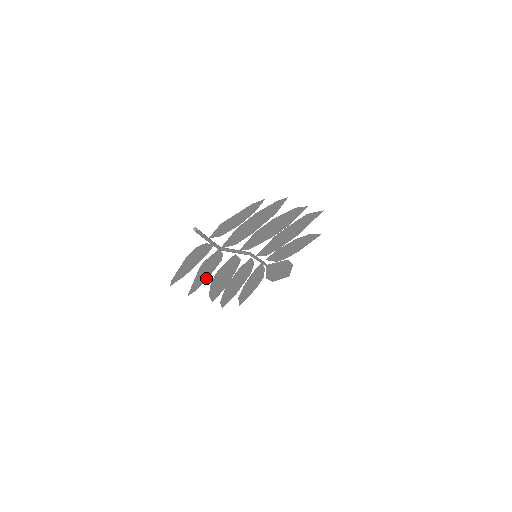
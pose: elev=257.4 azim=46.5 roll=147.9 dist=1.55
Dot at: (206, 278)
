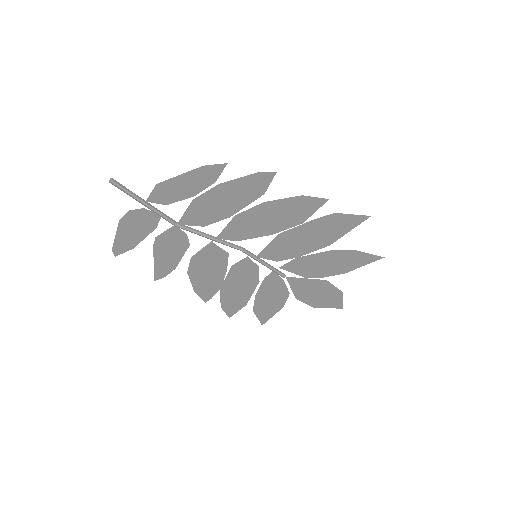
Dot at: (175, 264)
